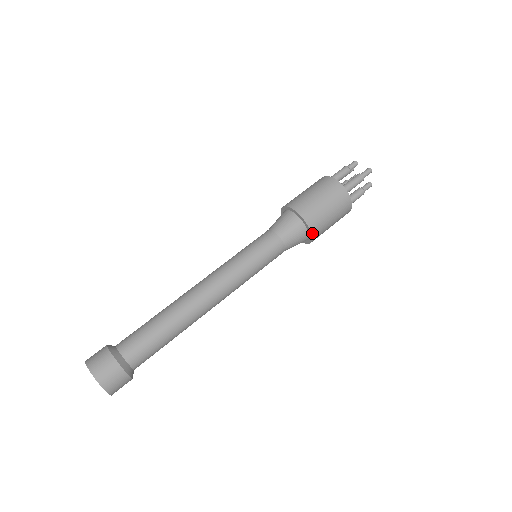
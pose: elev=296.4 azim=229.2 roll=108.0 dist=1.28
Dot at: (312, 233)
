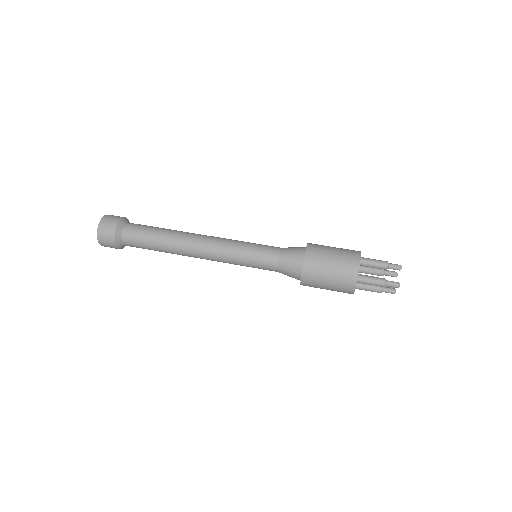
Dot at: (306, 253)
